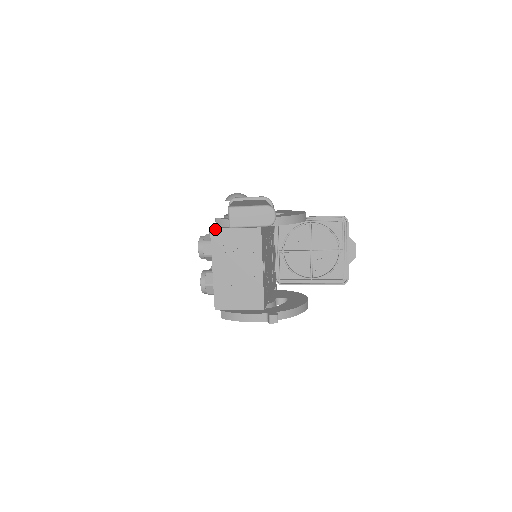
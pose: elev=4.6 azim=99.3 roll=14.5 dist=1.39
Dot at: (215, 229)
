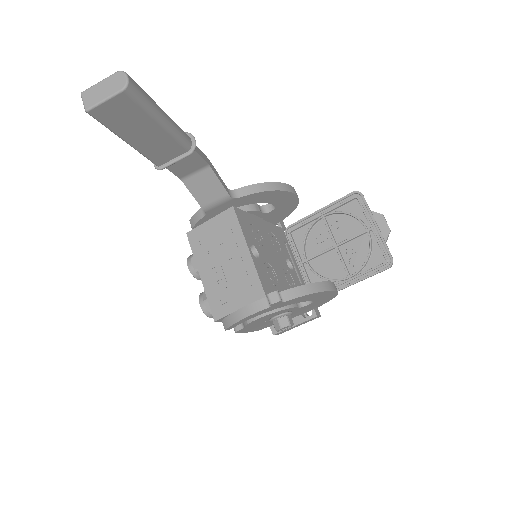
Dot at: (191, 231)
